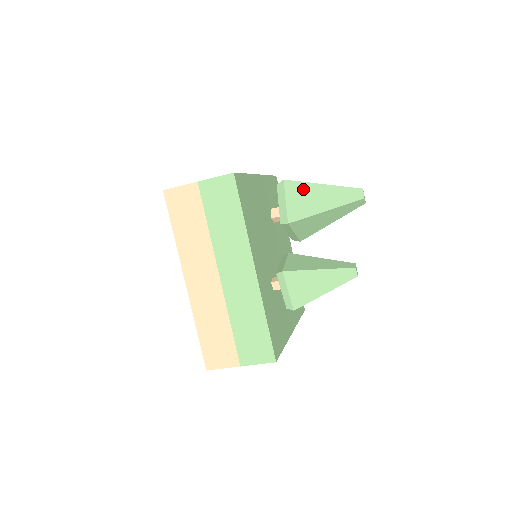
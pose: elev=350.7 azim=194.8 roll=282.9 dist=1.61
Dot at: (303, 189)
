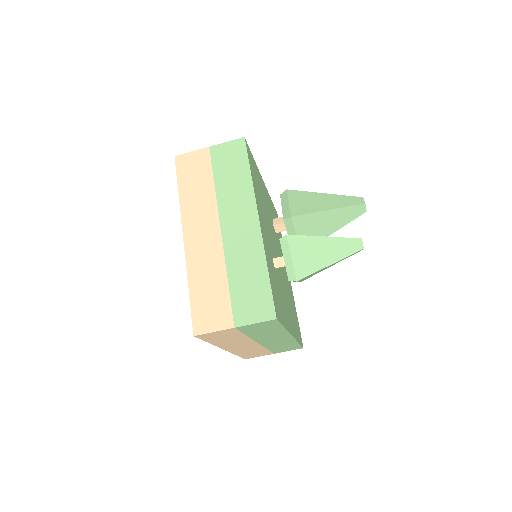
Dot at: (306, 196)
